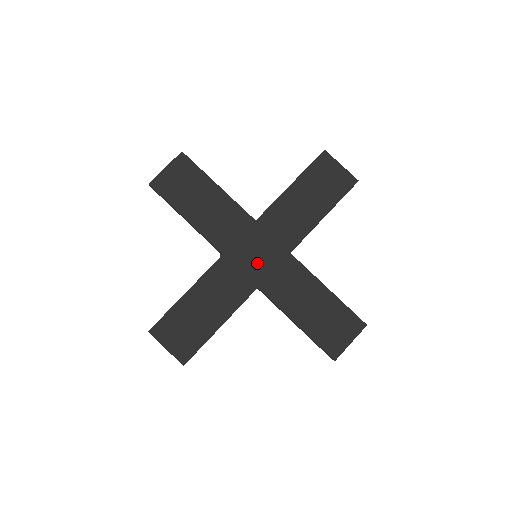
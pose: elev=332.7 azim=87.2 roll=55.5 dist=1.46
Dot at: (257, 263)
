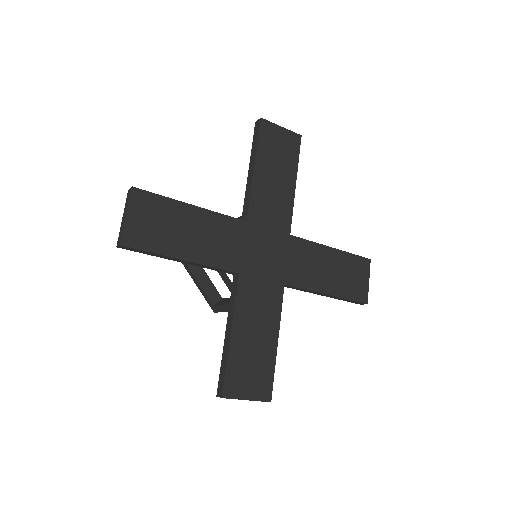
Dot at: (271, 262)
